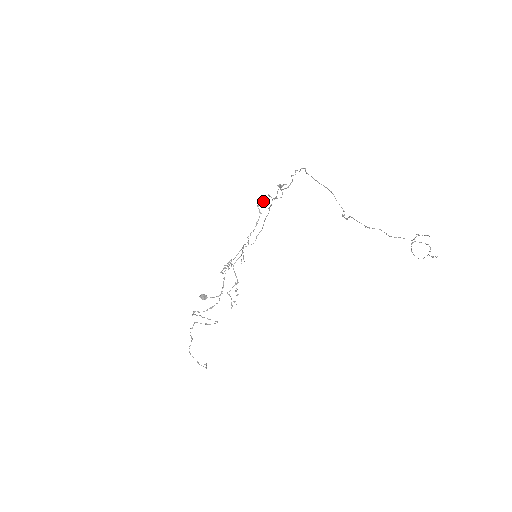
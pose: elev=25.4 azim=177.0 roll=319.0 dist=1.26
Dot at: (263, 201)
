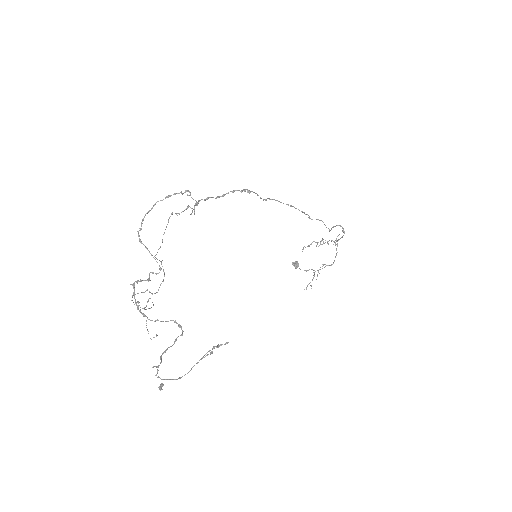
Dot at: (176, 213)
